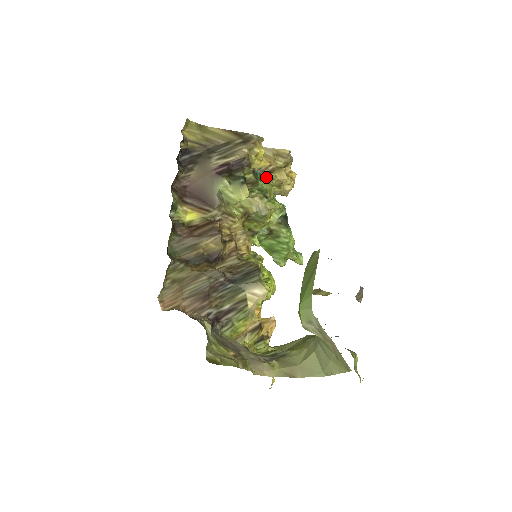
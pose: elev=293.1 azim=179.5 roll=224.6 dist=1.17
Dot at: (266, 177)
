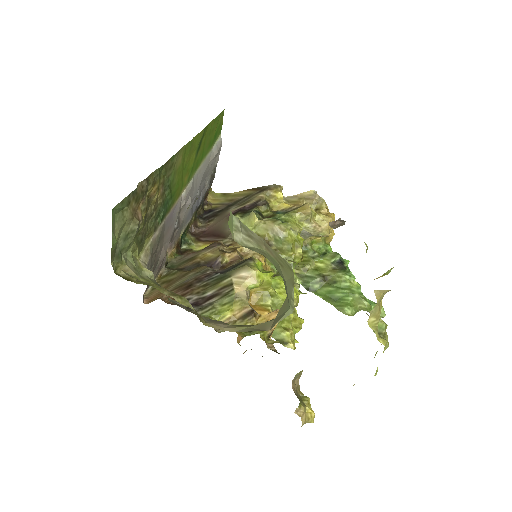
Dot at: (288, 213)
